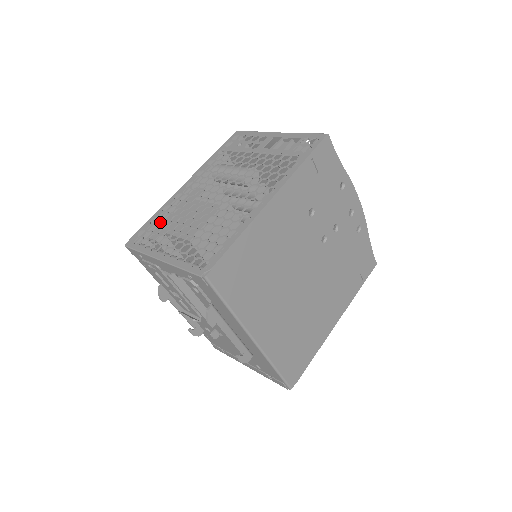
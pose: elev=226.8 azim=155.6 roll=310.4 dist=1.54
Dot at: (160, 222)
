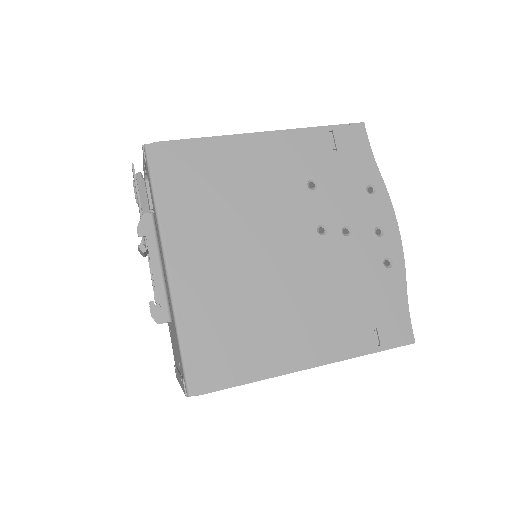
Dot at: occluded
